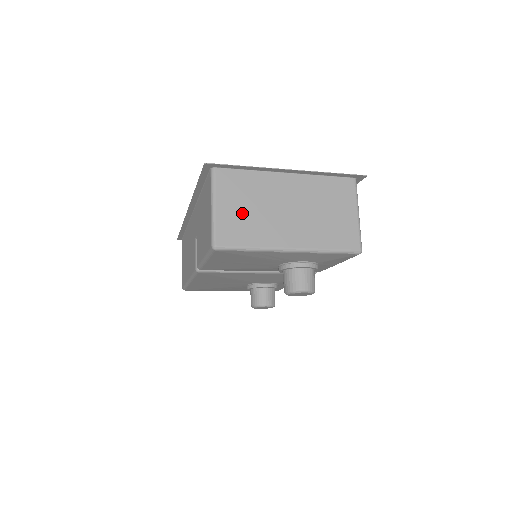
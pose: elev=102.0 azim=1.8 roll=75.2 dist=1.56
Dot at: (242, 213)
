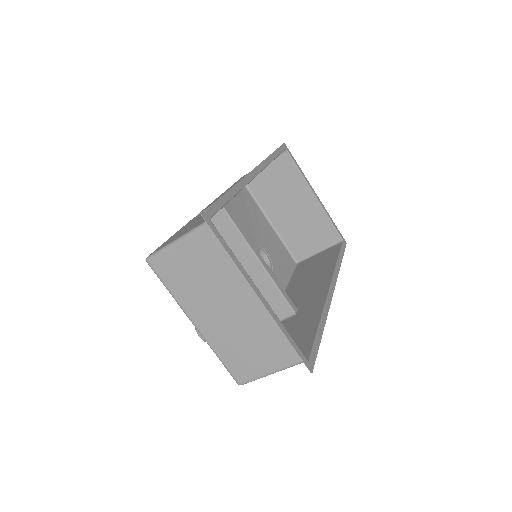
Dot at: (191, 270)
